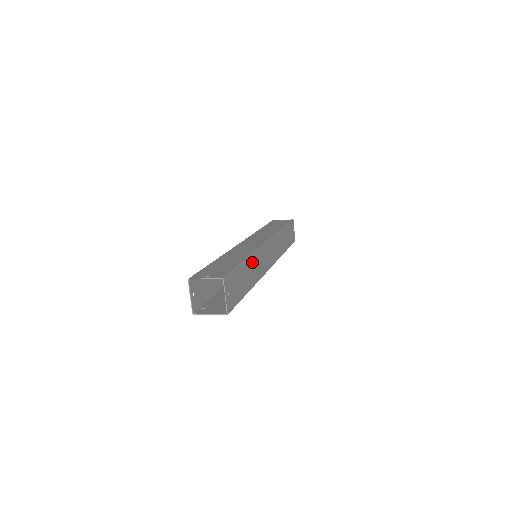
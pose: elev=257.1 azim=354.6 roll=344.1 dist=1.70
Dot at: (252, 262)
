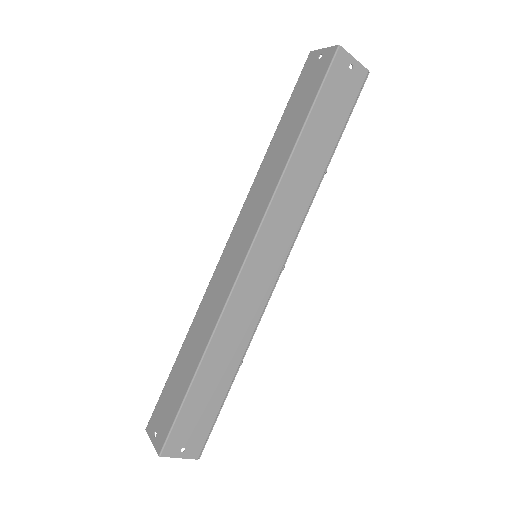
Dot at: (217, 347)
